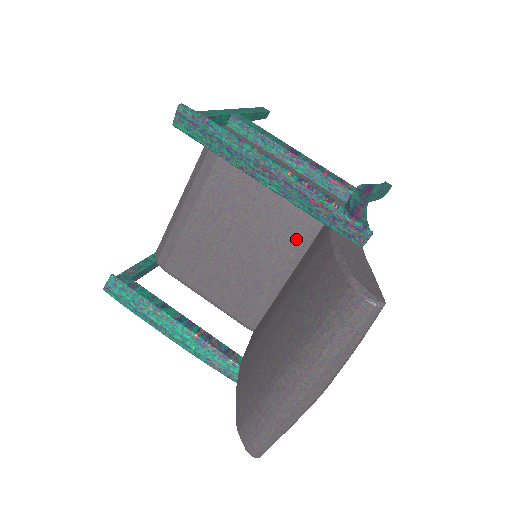
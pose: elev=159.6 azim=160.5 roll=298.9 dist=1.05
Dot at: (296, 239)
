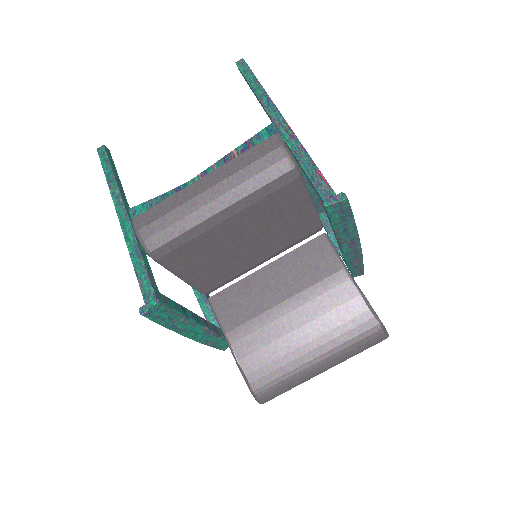
Dot at: (286, 244)
